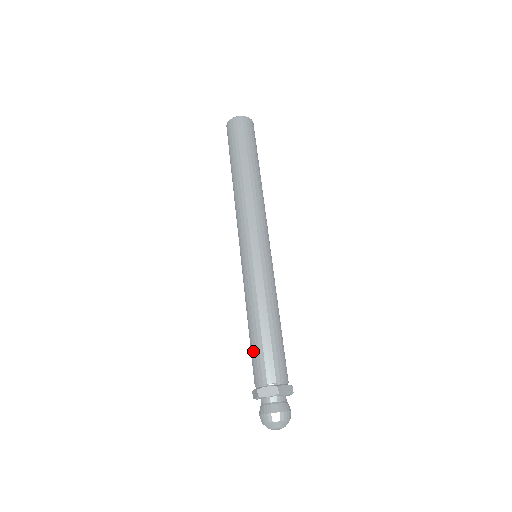
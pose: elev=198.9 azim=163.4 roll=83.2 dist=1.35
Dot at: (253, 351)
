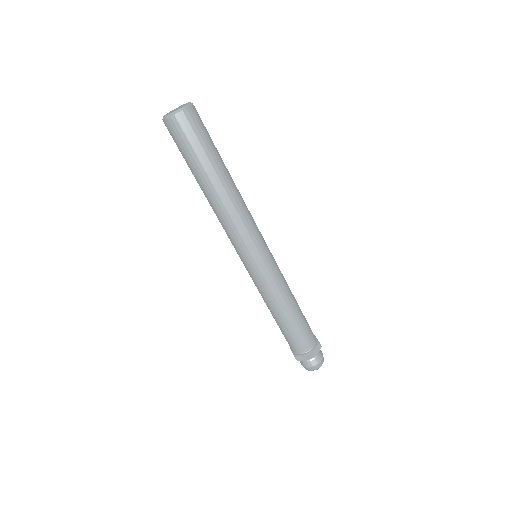
Dot at: (294, 332)
